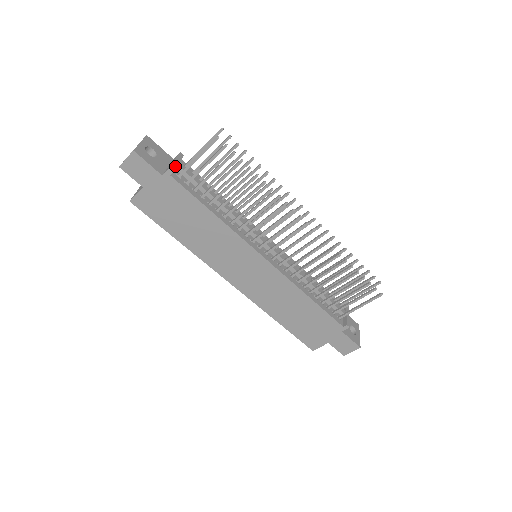
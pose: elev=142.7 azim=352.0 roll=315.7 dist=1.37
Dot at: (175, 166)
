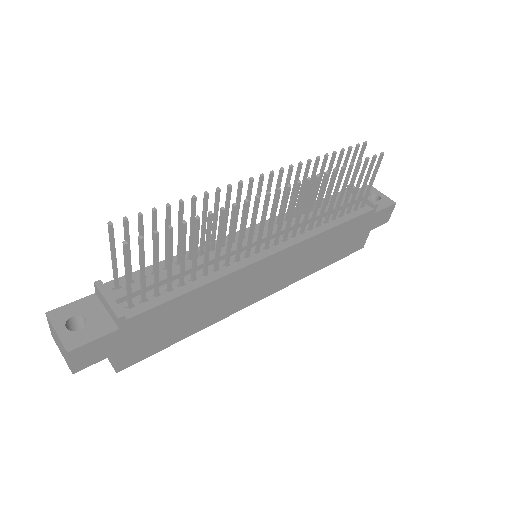
Dot at: (116, 306)
